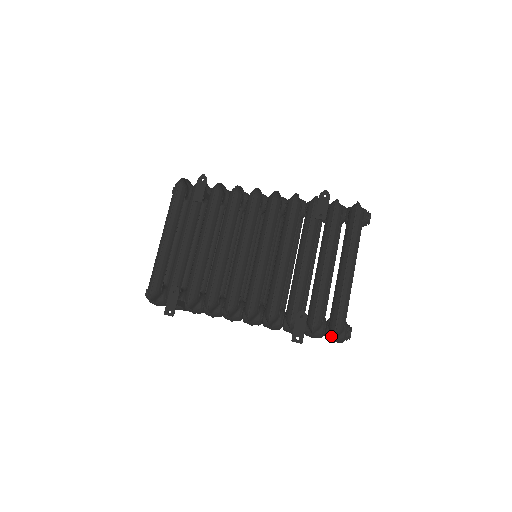
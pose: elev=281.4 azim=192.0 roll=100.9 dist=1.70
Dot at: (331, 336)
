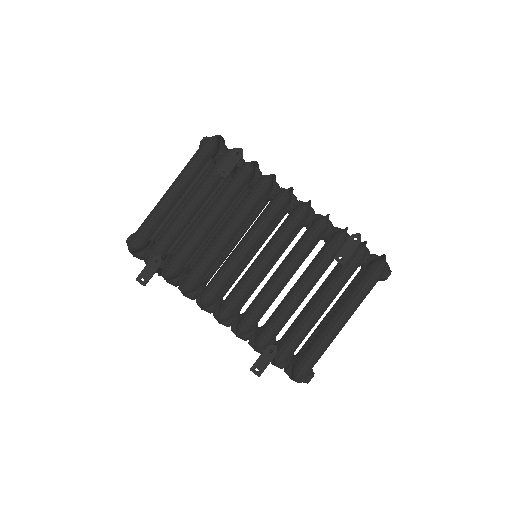
Dot at: (291, 374)
